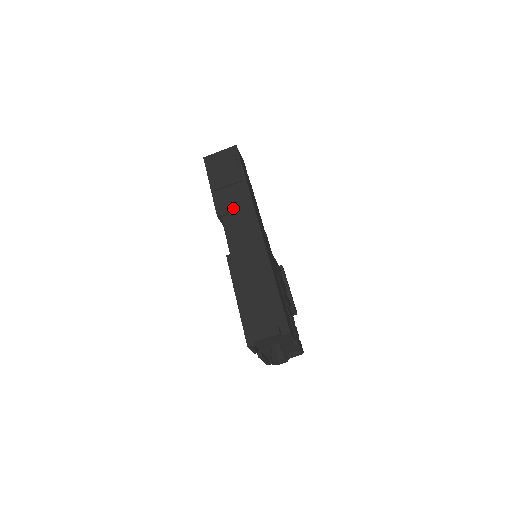
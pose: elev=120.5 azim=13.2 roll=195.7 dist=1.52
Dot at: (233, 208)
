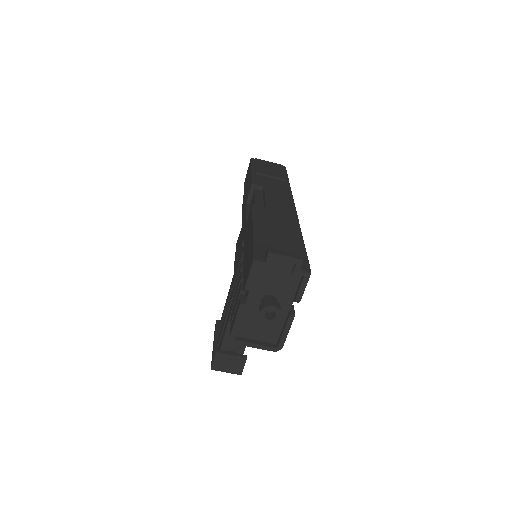
Dot at: (271, 187)
